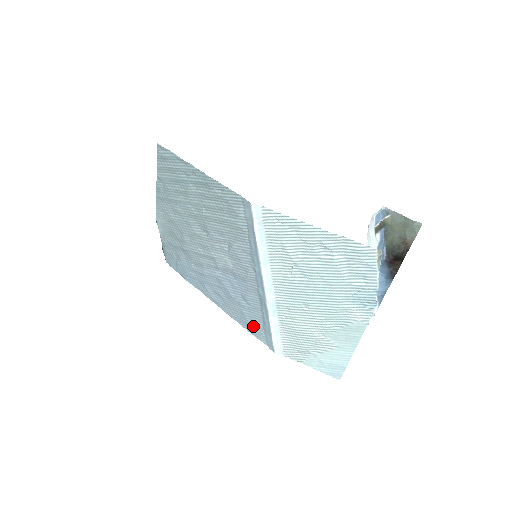
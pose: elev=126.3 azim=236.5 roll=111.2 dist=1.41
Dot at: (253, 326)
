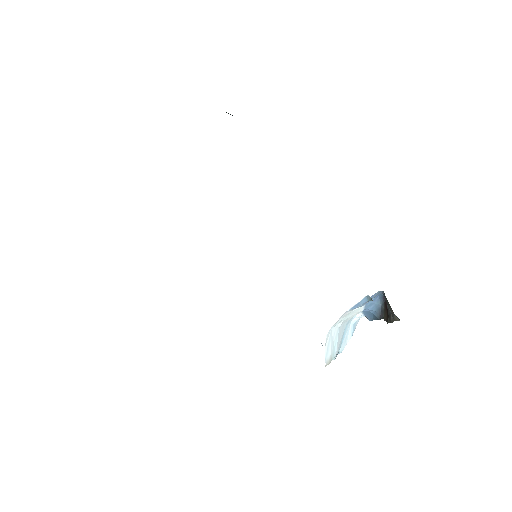
Dot at: occluded
